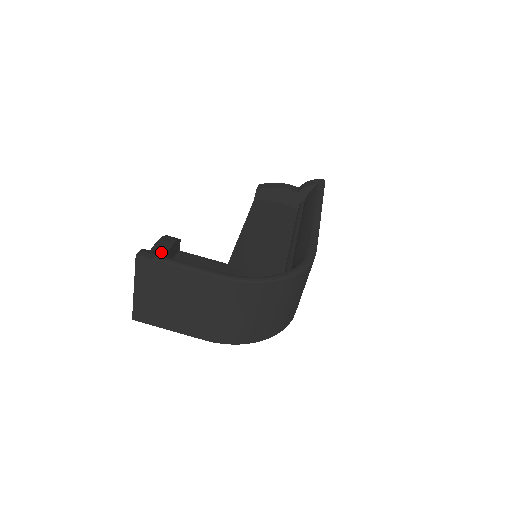
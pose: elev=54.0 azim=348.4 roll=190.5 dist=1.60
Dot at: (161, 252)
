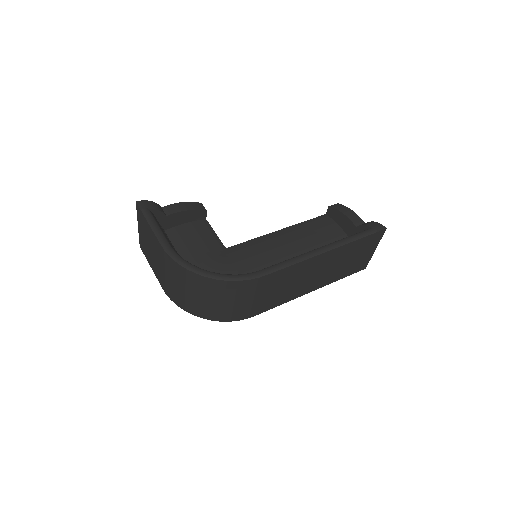
Dot at: (171, 211)
